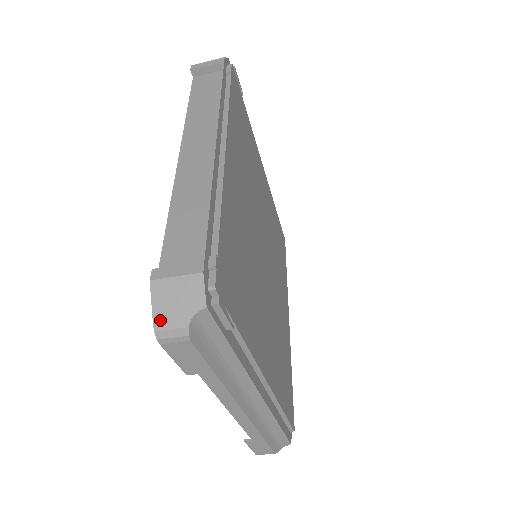
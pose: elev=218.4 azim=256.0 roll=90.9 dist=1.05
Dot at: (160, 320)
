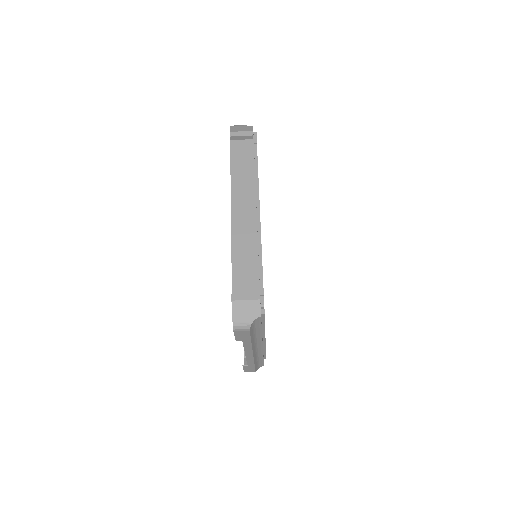
Dot at: (236, 321)
